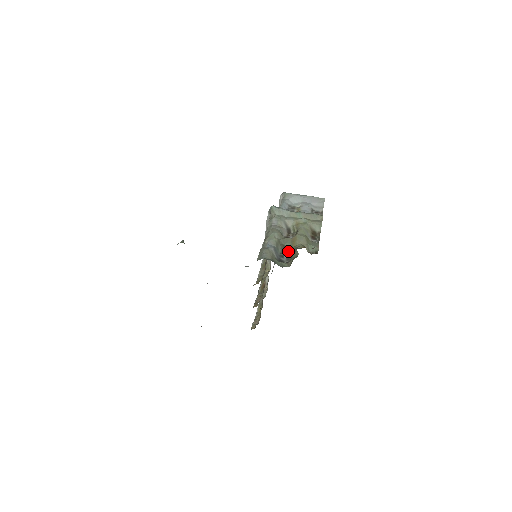
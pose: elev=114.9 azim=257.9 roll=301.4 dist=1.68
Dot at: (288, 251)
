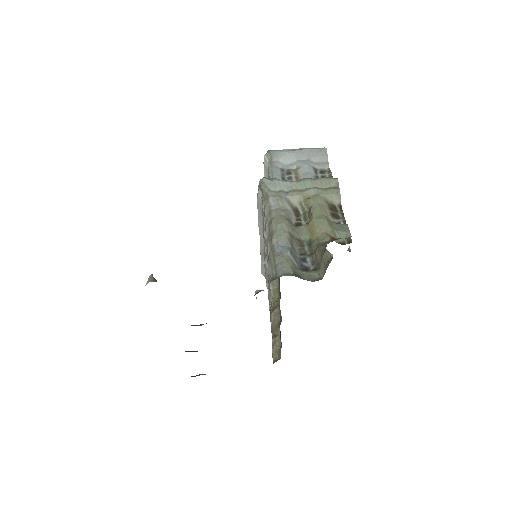
Dot at: (309, 248)
